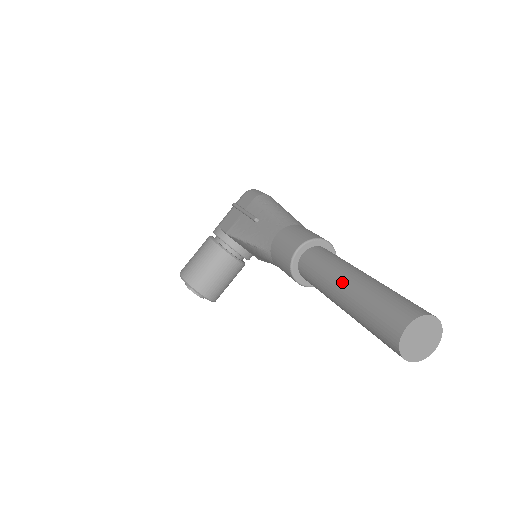
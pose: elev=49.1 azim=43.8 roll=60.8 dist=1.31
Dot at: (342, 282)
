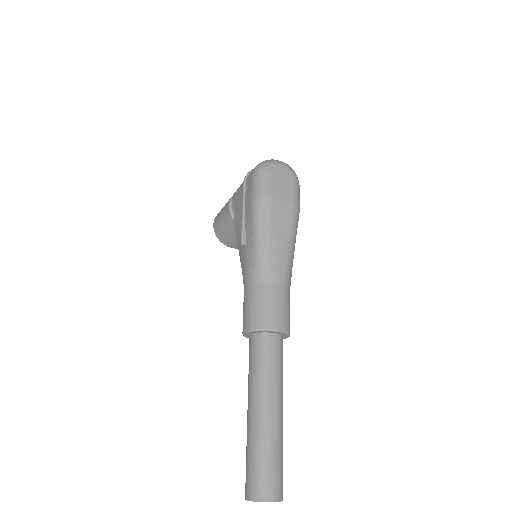
Dot at: (248, 408)
